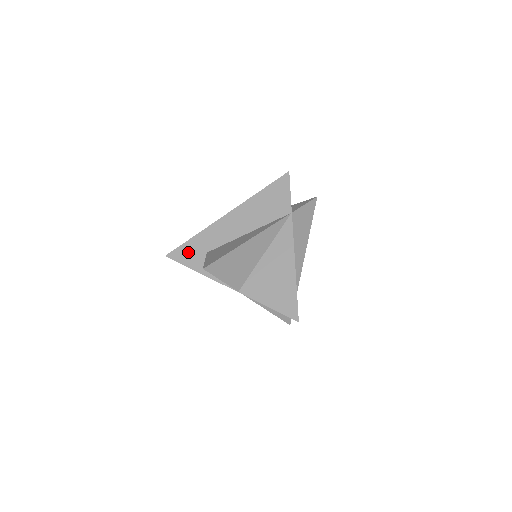
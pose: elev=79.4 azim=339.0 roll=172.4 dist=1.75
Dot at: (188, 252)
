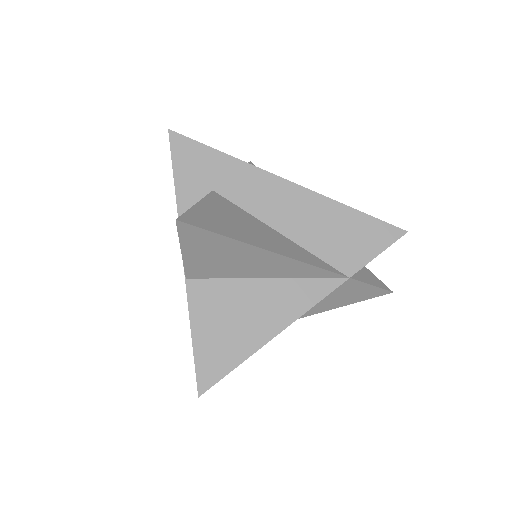
Dot at: (196, 161)
